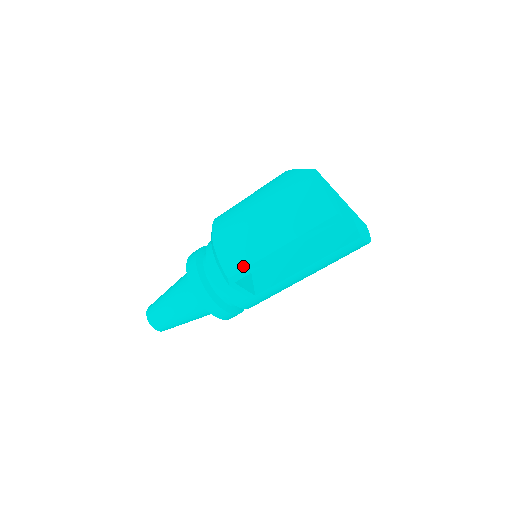
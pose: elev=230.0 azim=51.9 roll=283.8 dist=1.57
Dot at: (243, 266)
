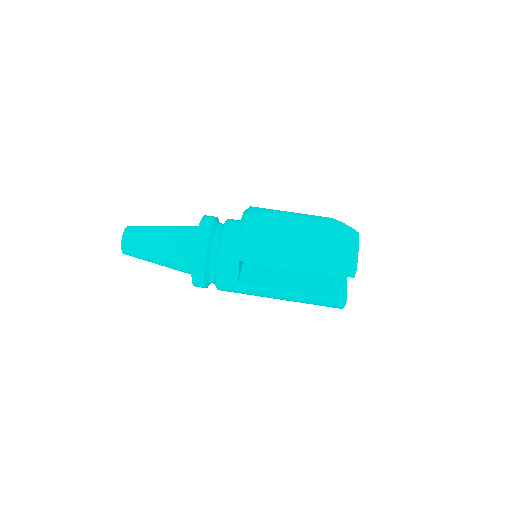
Dot at: (260, 254)
